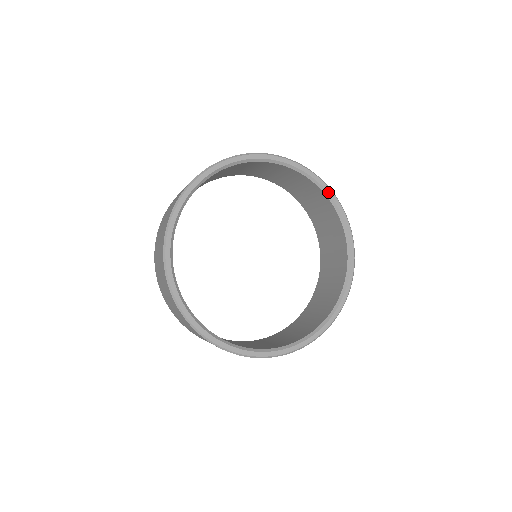
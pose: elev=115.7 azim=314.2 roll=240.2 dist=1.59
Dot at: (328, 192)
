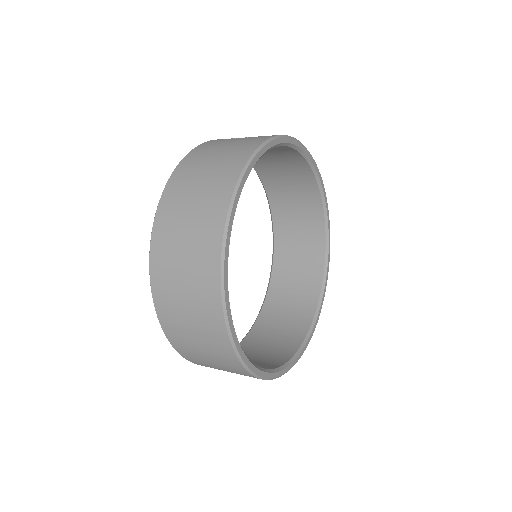
Dot at: (279, 143)
